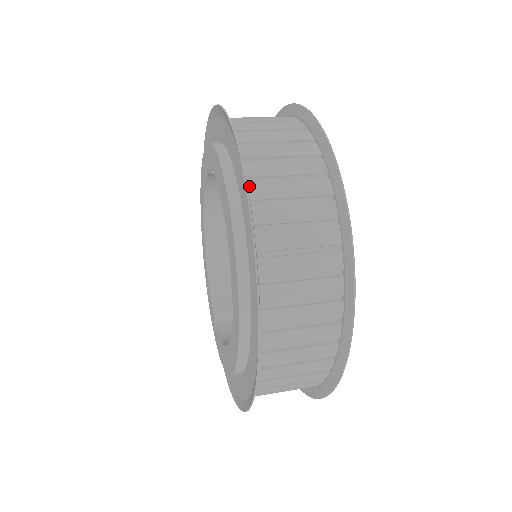
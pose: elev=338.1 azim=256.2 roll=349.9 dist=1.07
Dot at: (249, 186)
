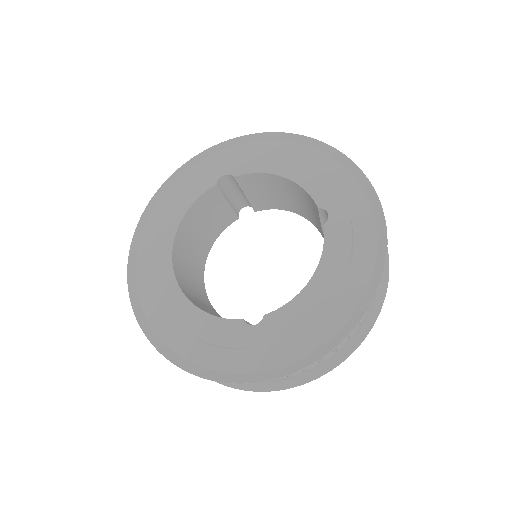
Dot at: (292, 144)
